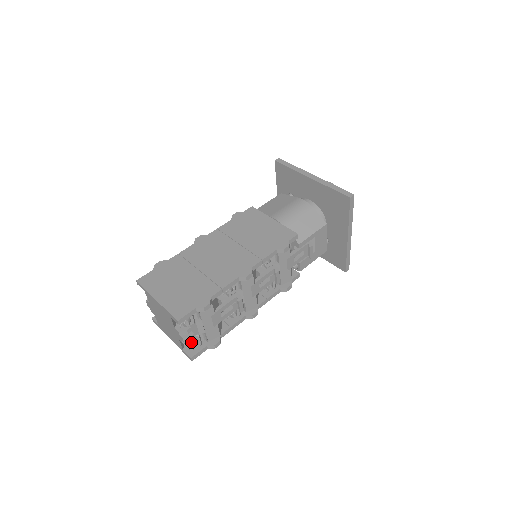
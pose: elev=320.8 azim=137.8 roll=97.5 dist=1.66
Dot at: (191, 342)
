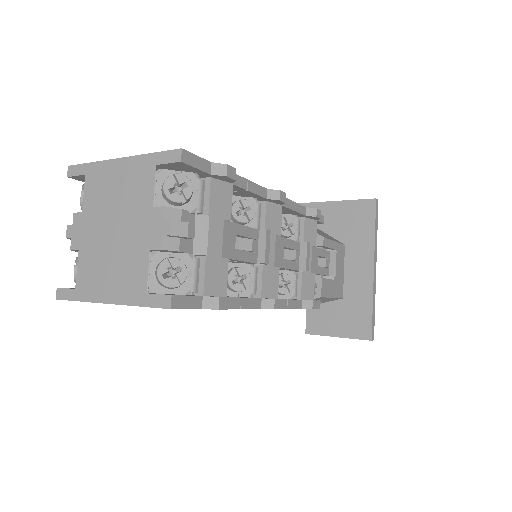
Dot at: (177, 258)
